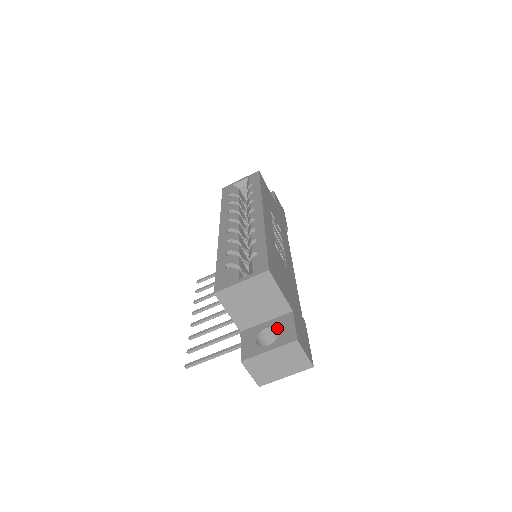
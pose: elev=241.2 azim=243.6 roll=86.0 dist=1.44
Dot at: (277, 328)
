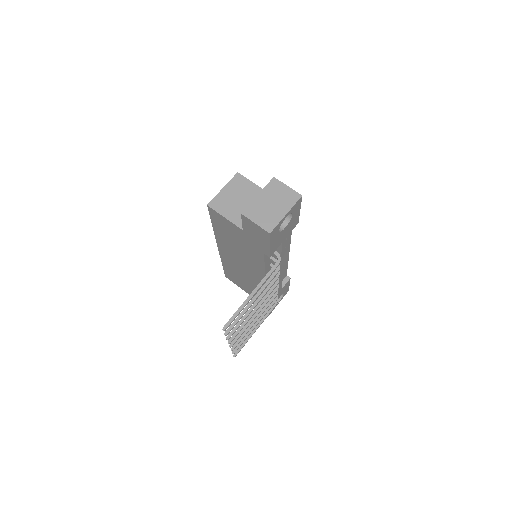
Dot at: occluded
